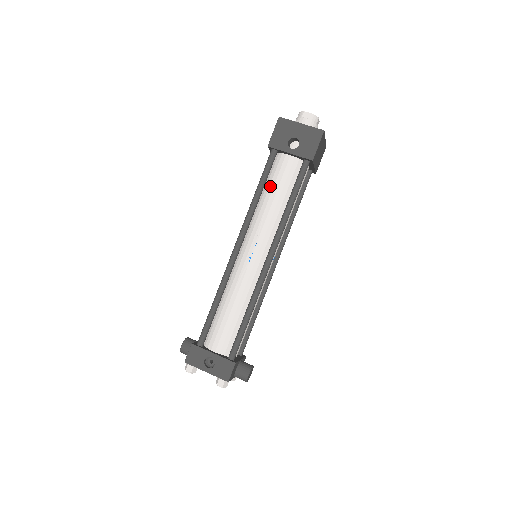
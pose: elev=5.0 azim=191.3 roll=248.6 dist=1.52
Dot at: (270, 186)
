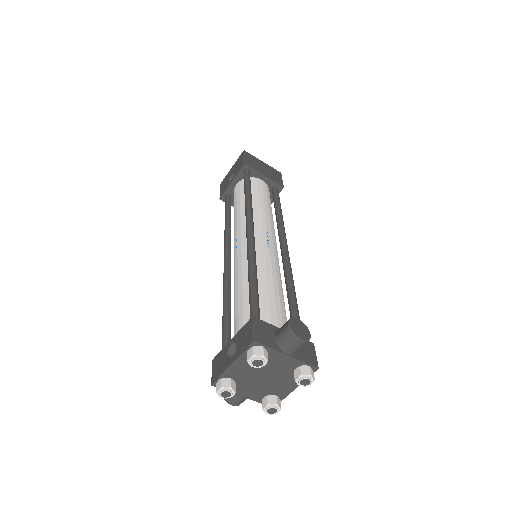
Dot at: occluded
